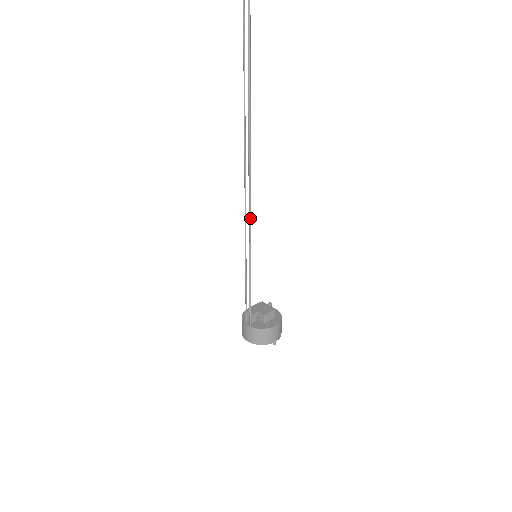
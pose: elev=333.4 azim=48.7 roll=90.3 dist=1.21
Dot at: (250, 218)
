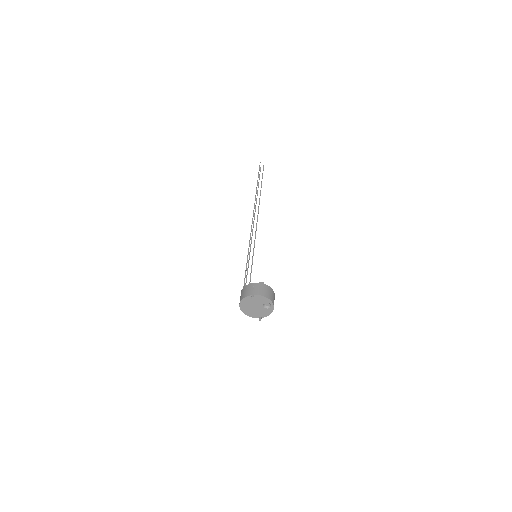
Dot at: (250, 235)
